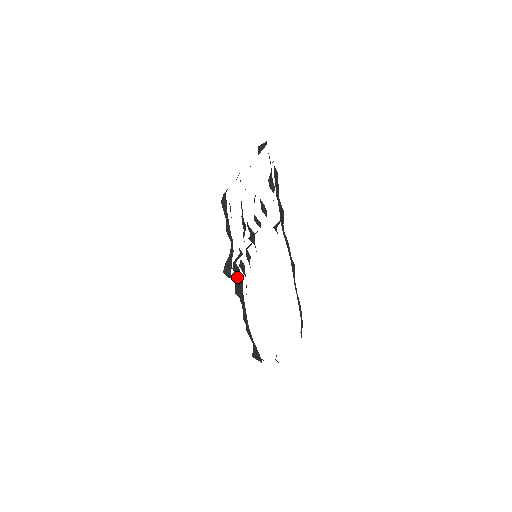
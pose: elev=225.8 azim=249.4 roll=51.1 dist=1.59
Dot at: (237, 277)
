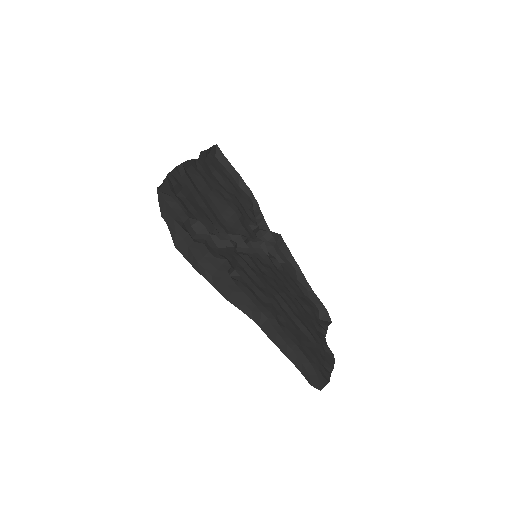
Dot at: (268, 246)
